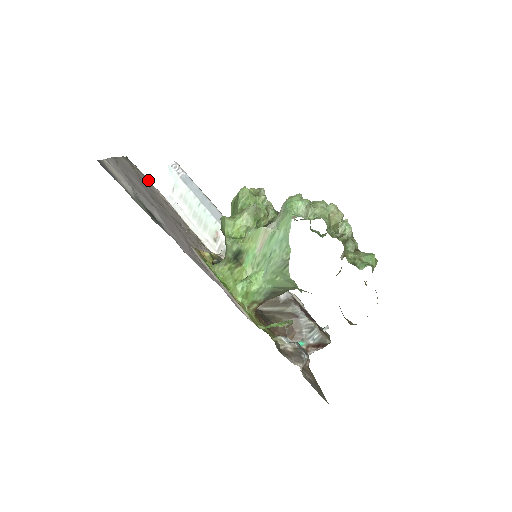
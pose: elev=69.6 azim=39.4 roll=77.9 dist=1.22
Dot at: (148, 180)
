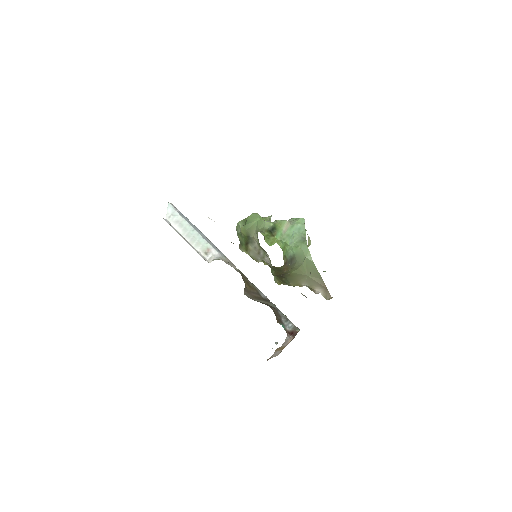
Dot at: occluded
